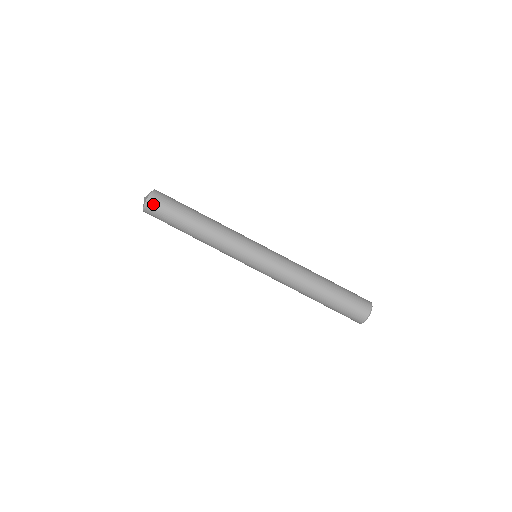
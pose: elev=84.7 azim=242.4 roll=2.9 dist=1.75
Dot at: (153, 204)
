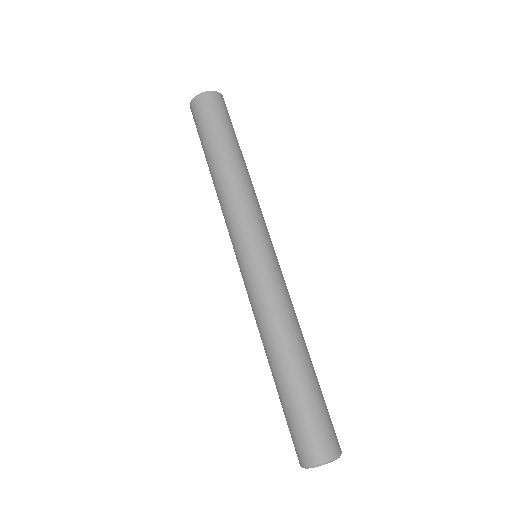
Dot at: (199, 105)
